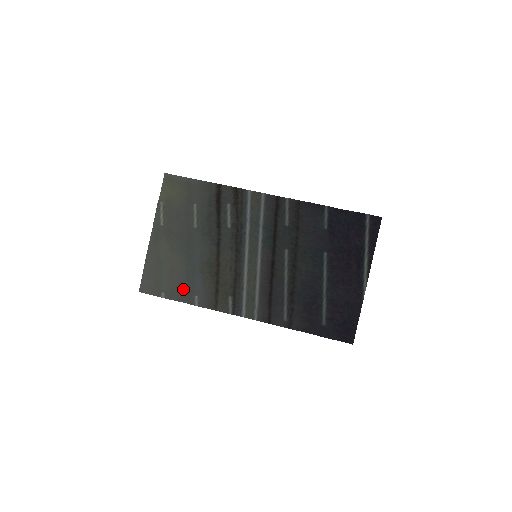
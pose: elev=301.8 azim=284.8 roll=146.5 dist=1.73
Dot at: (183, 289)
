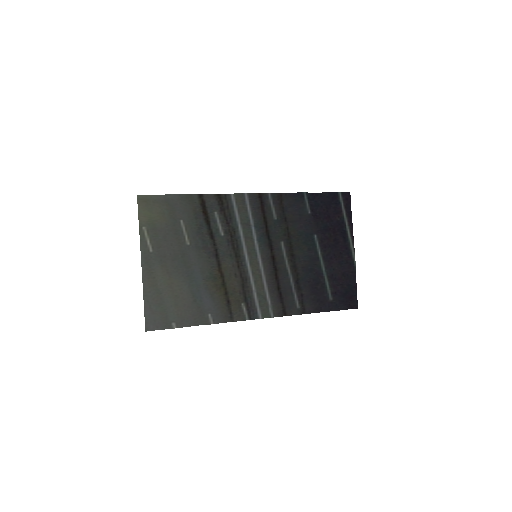
Dot at: (193, 312)
